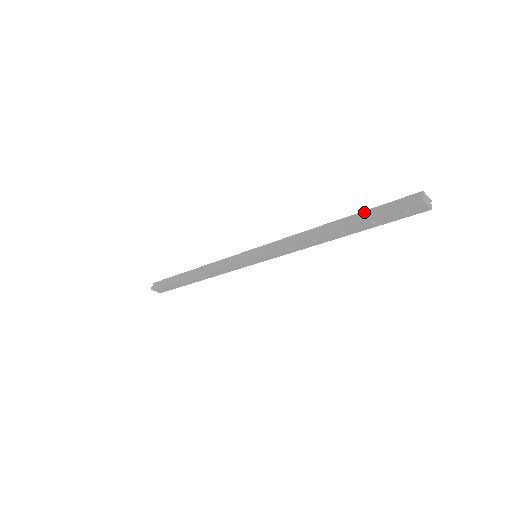
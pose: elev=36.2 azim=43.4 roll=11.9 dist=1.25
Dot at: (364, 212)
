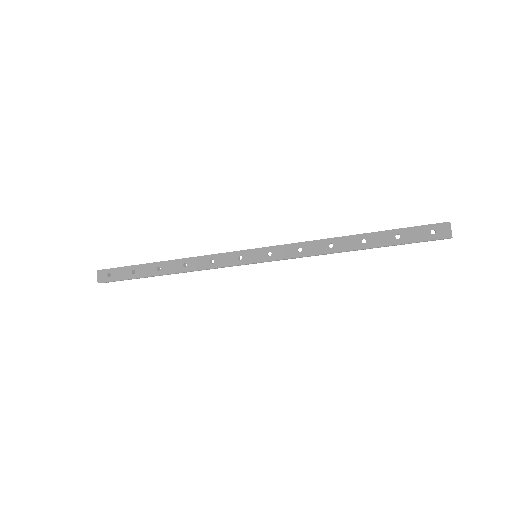
Dot at: occluded
